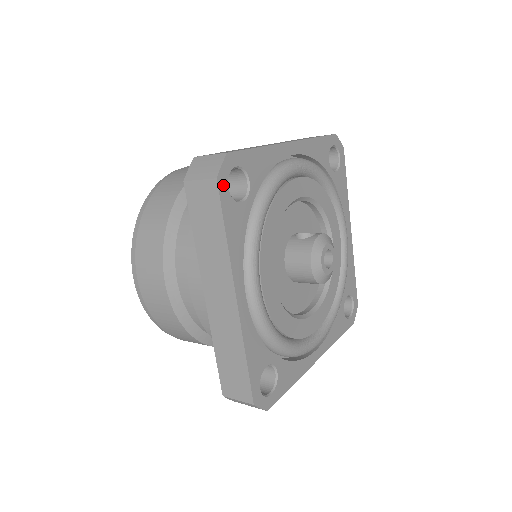
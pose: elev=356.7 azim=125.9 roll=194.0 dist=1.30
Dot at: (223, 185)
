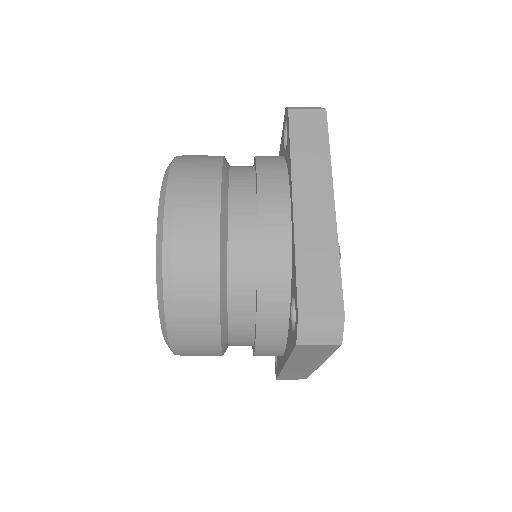
Dot at: occluded
